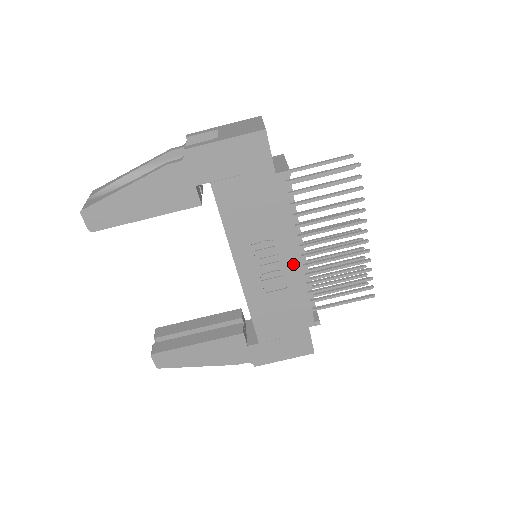
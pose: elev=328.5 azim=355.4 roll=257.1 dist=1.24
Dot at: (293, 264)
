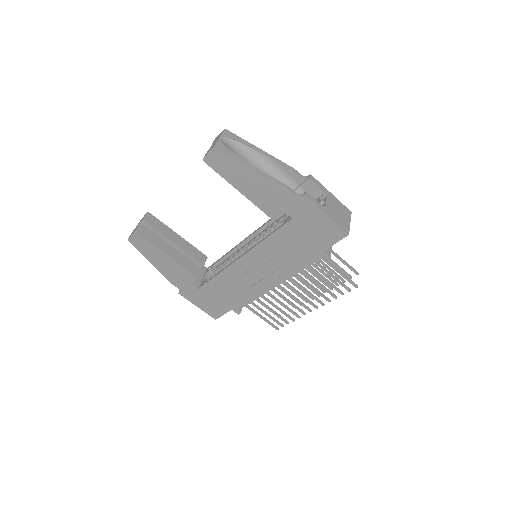
Dot at: (269, 284)
